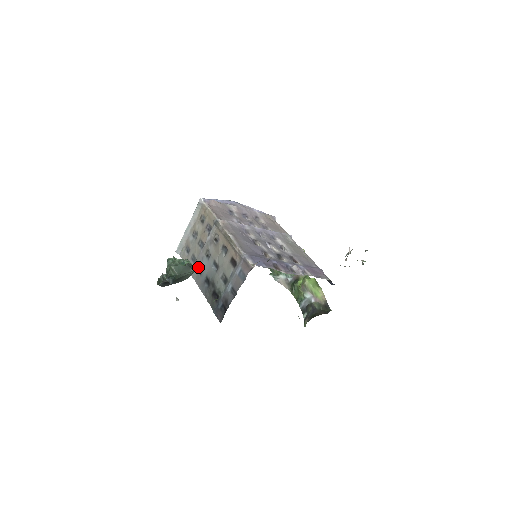
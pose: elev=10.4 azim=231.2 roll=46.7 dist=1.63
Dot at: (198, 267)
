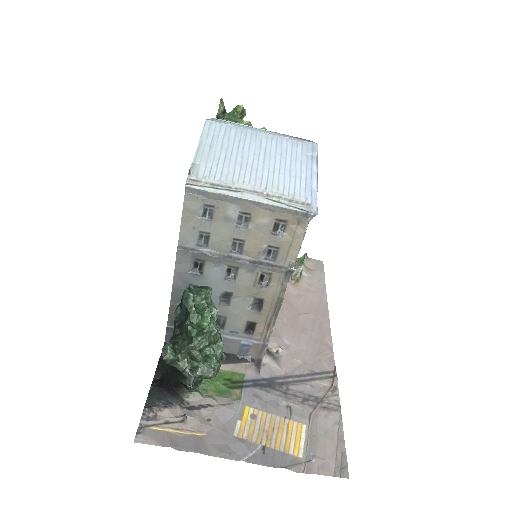
Dot at: occluded
